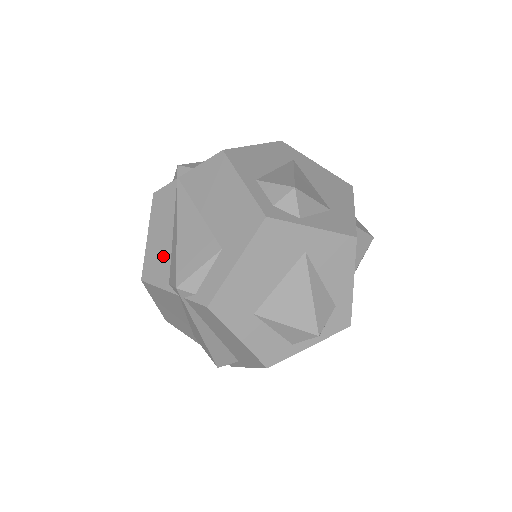
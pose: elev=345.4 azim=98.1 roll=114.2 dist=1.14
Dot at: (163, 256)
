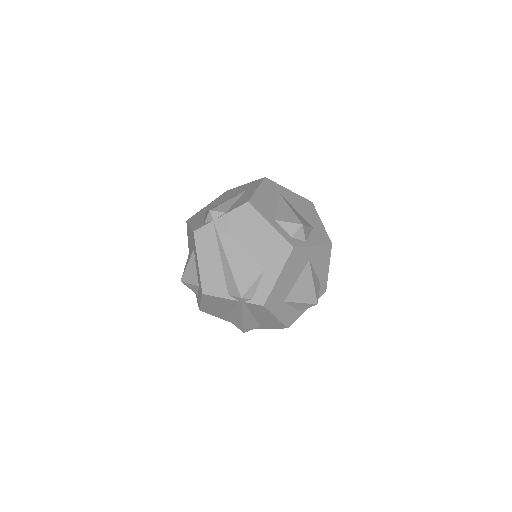
Dot at: (217, 276)
